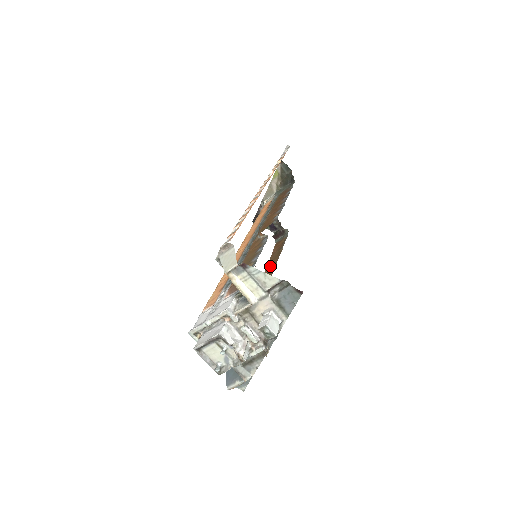
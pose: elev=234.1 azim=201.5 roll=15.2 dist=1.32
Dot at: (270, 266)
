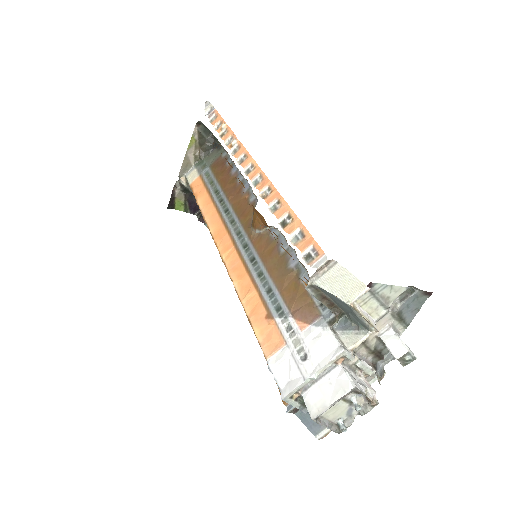
Dot at: occluded
